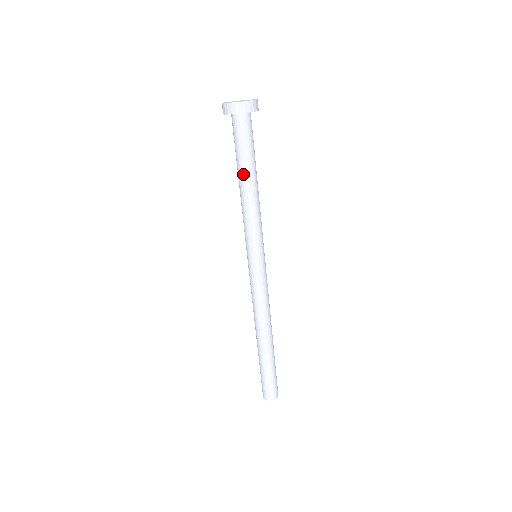
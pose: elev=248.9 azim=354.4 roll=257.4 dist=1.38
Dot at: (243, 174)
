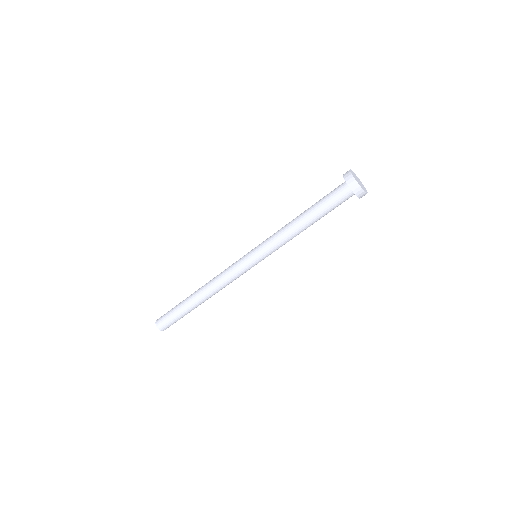
Dot at: (311, 217)
